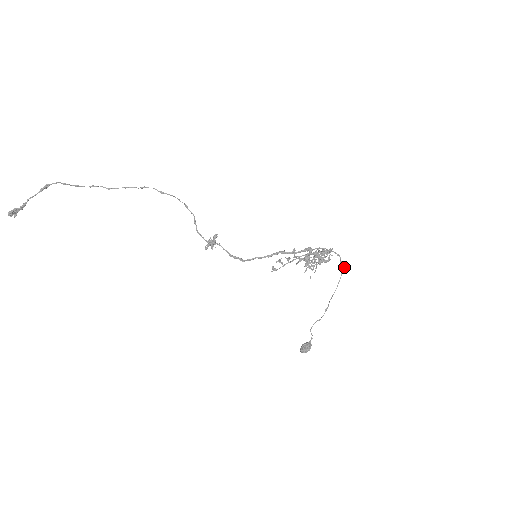
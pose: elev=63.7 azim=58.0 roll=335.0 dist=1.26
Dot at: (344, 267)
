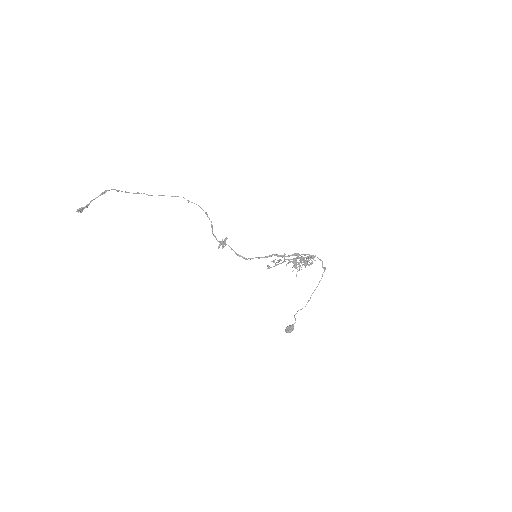
Dot at: occluded
